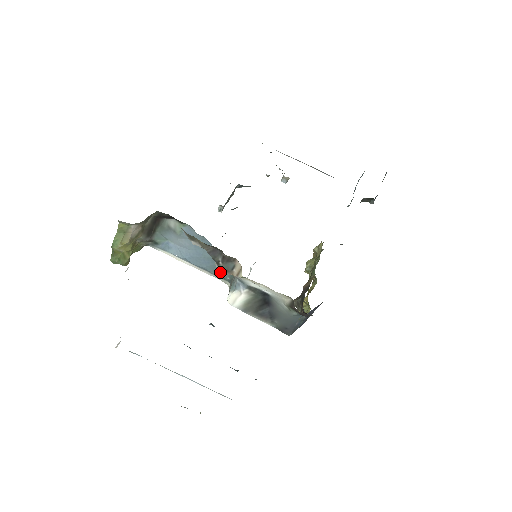
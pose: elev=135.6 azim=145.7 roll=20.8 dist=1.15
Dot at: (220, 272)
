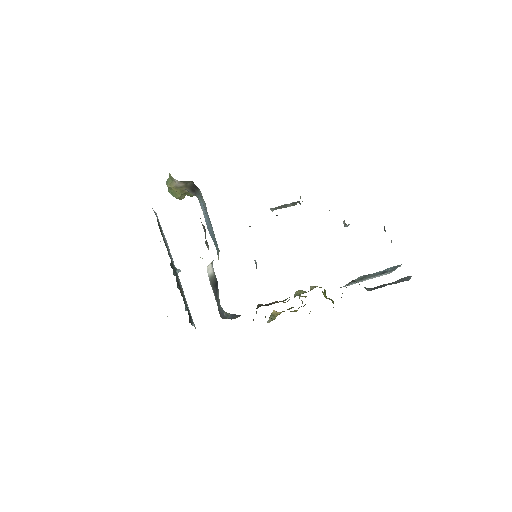
Dot at: (216, 246)
